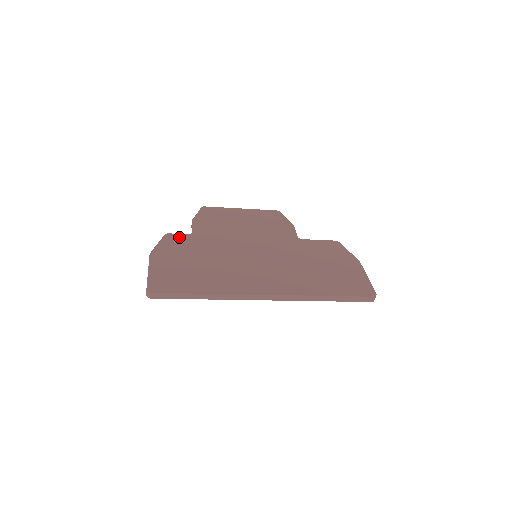
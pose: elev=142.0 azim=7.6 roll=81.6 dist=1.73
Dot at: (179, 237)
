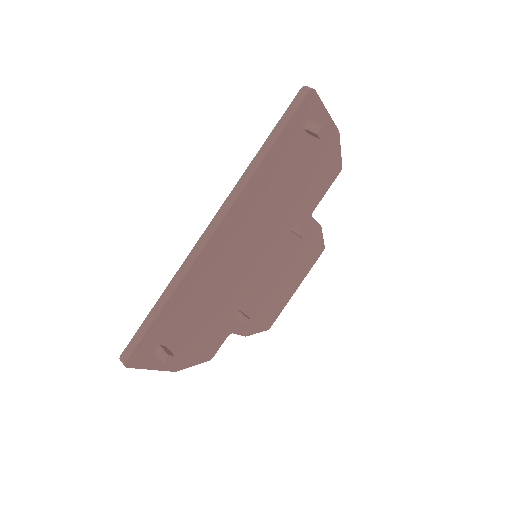
Dot at: occluded
